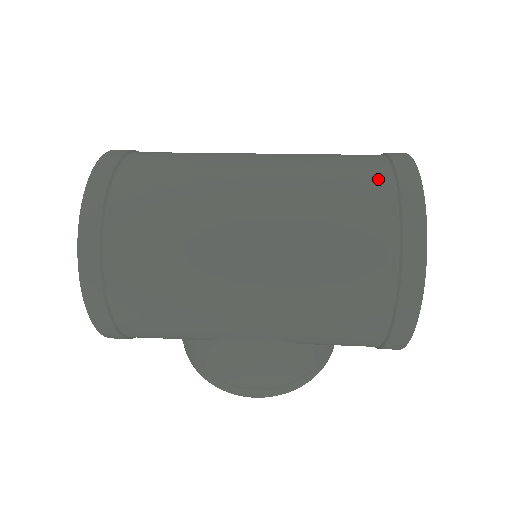
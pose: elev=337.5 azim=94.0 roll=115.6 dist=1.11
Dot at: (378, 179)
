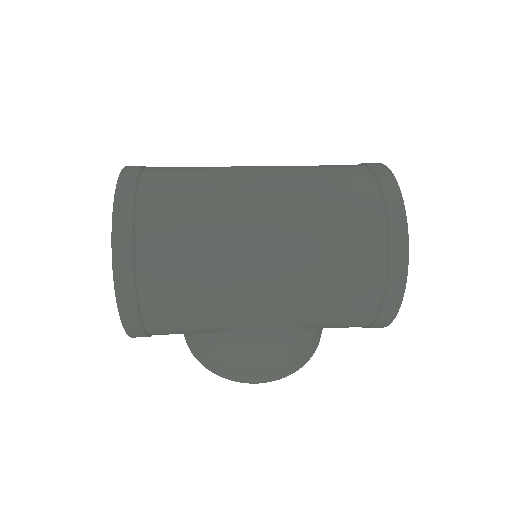
Dot at: (364, 185)
